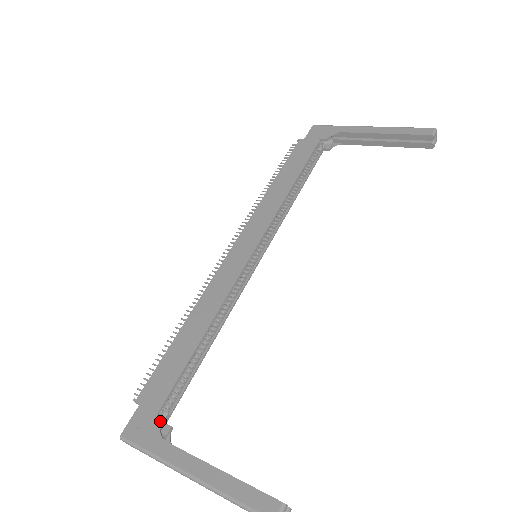
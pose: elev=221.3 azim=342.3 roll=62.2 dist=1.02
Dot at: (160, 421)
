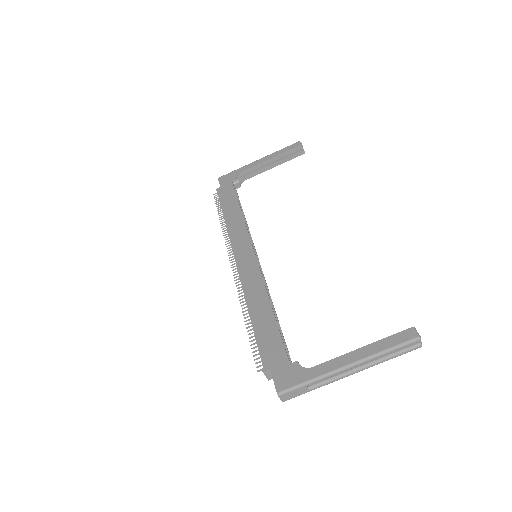
Dot at: (296, 363)
